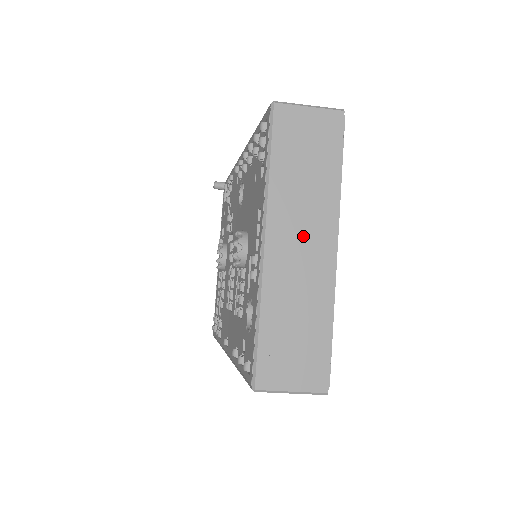
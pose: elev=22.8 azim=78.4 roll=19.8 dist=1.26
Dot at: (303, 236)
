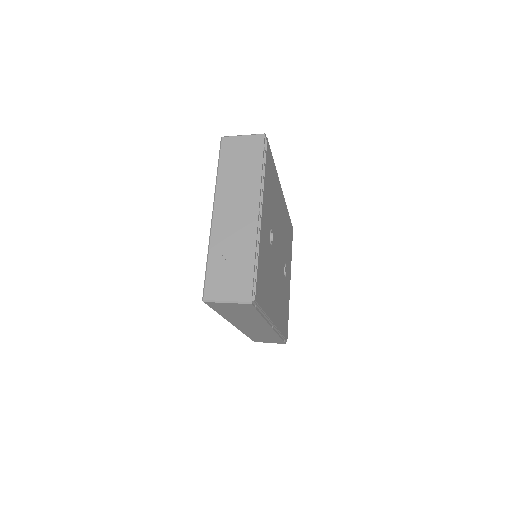
Dot at: (237, 207)
